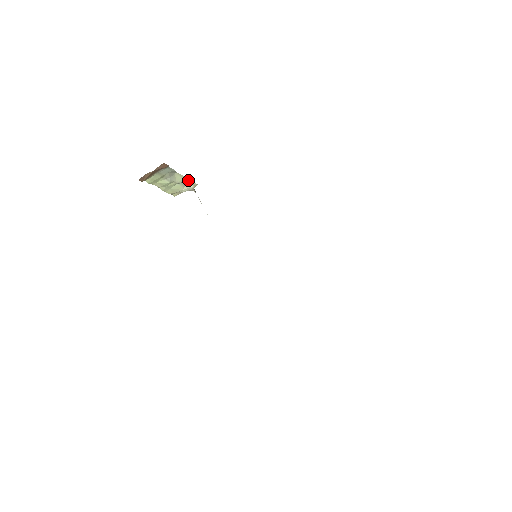
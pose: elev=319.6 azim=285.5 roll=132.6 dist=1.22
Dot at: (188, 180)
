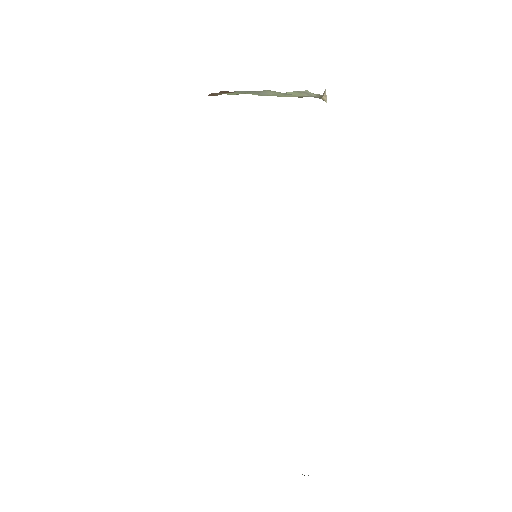
Dot at: occluded
